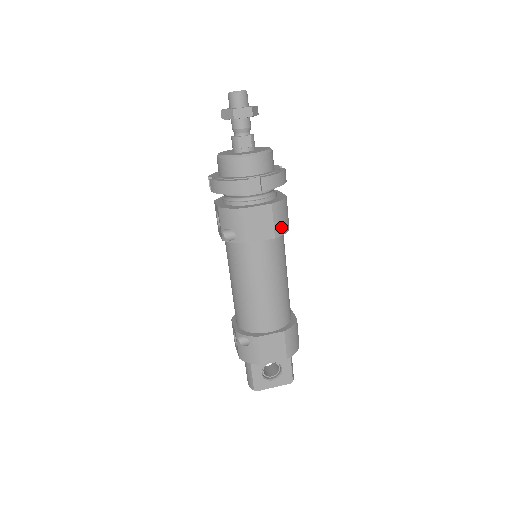
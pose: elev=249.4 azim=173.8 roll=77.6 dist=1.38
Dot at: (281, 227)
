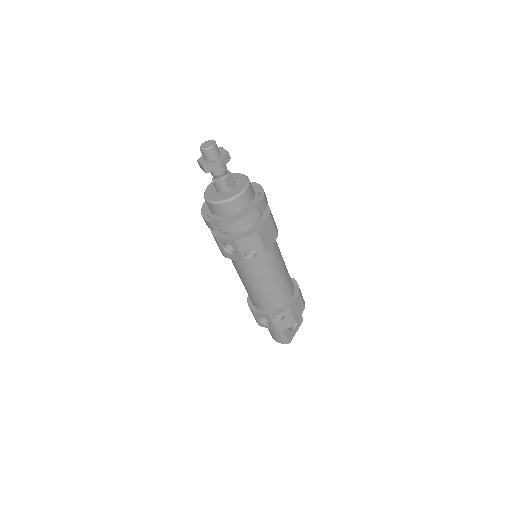
Dot at: (276, 226)
